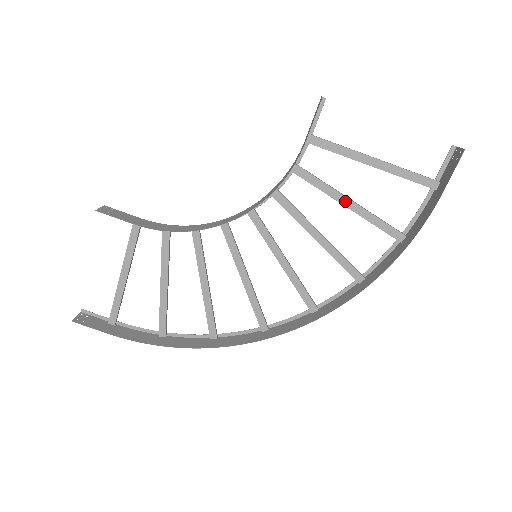
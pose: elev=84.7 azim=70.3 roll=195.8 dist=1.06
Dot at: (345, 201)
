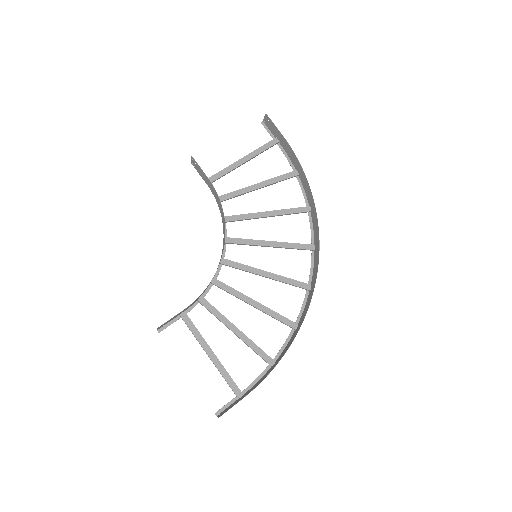
Dot at: (256, 187)
